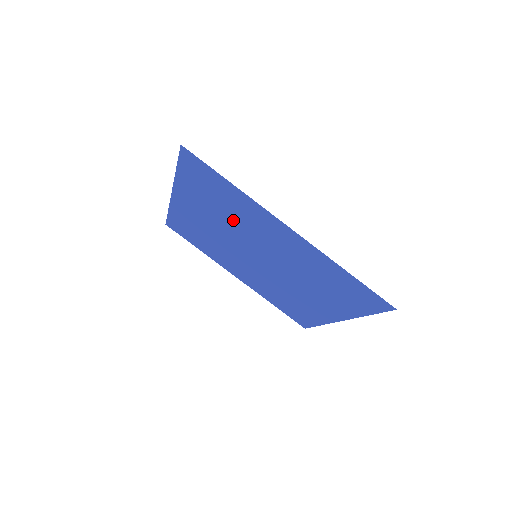
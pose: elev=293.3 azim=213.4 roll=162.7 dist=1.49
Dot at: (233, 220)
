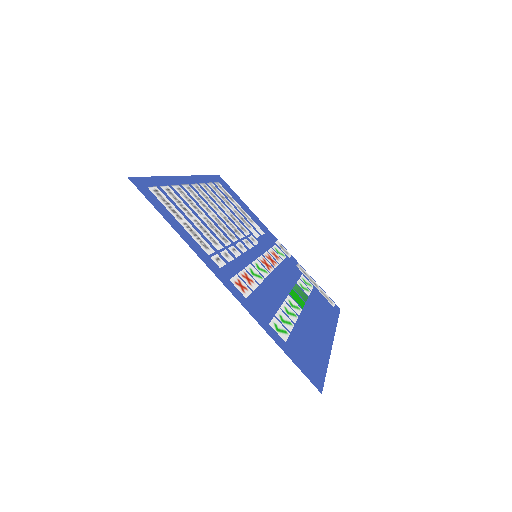
Dot at: (213, 232)
